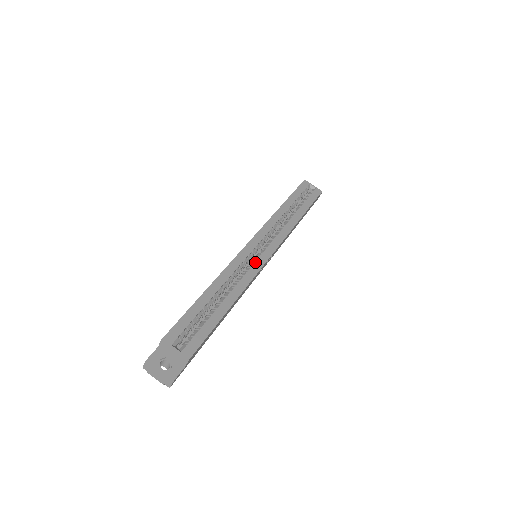
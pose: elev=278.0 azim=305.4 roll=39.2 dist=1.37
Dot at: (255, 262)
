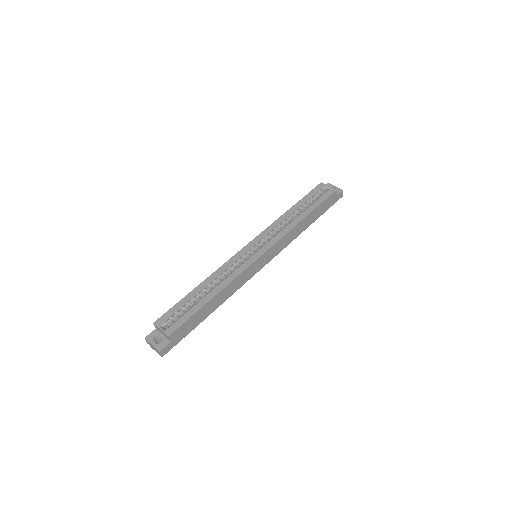
Dot at: (246, 261)
